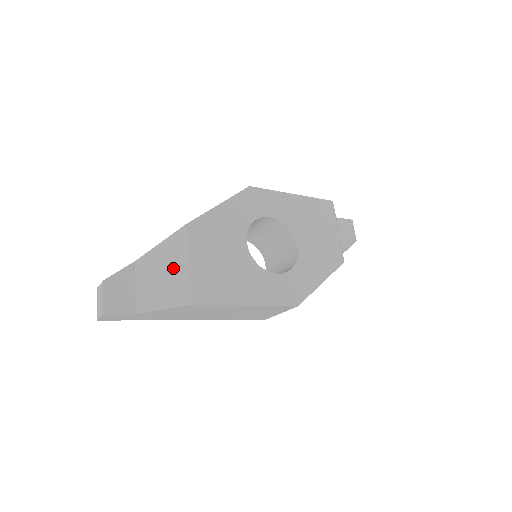
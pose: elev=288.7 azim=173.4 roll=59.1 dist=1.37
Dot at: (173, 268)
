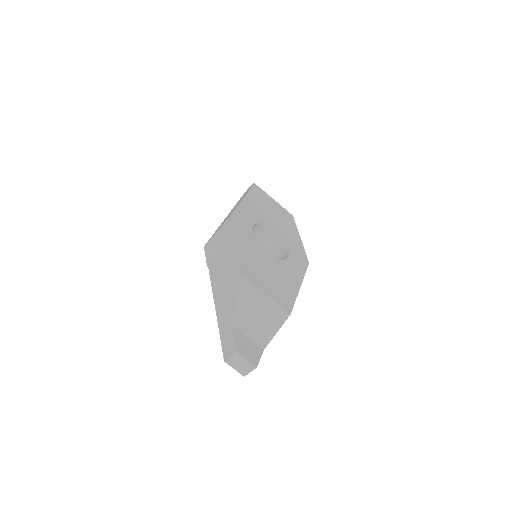
Dot at: (260, 306)
